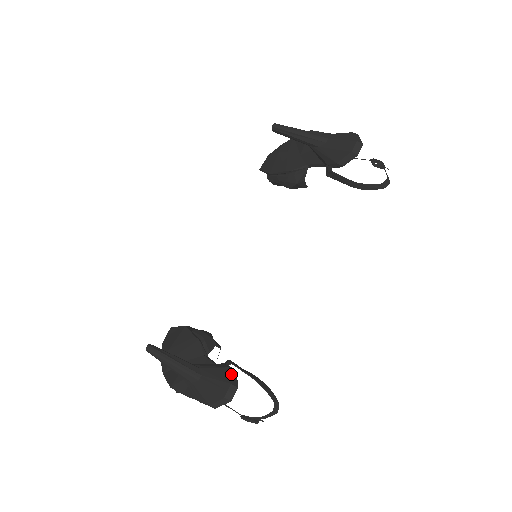
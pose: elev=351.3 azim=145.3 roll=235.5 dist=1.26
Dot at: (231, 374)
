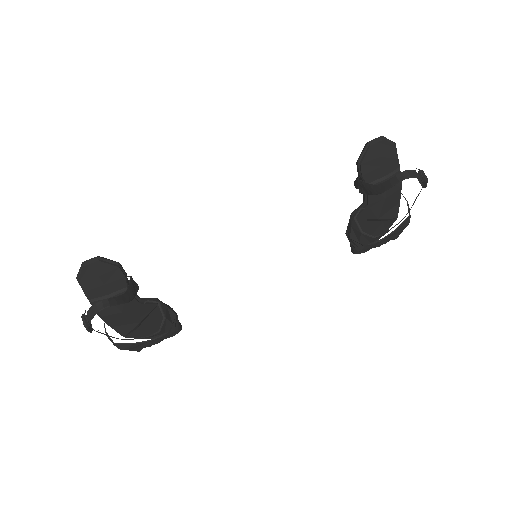
Dot at: (111, 260)
